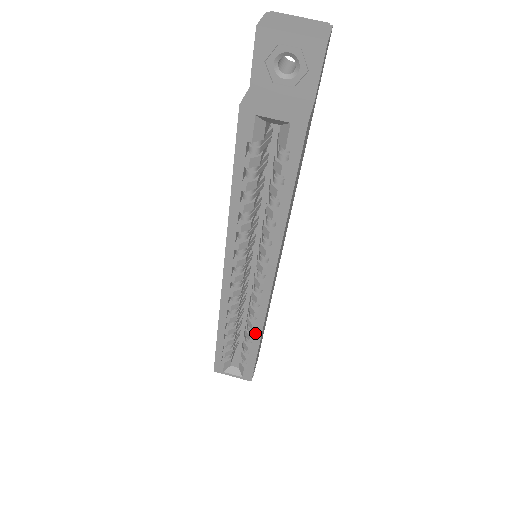
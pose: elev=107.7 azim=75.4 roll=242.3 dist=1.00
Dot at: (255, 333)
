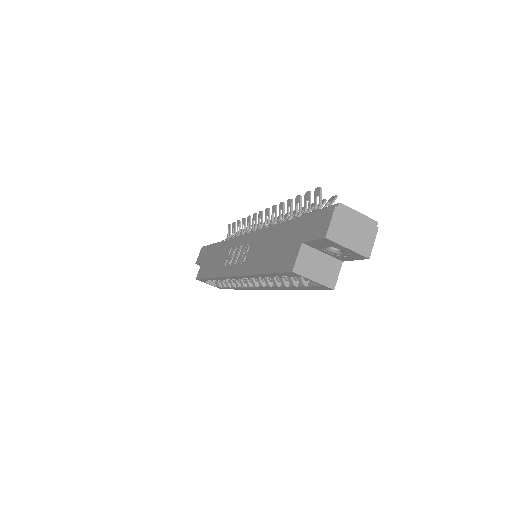
Dot at: (238, 288)
